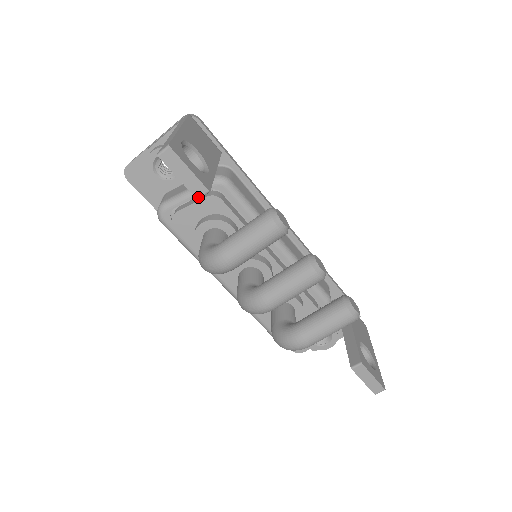
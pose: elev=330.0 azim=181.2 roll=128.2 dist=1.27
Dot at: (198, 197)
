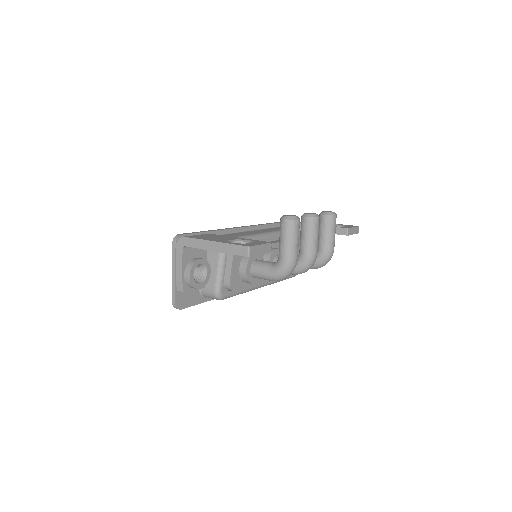
Dot at: (270, 251)
